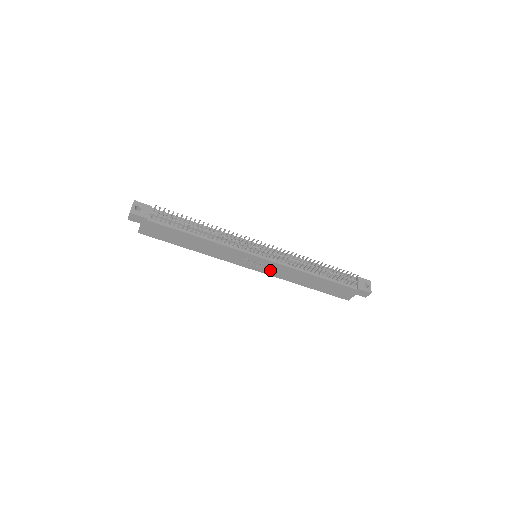
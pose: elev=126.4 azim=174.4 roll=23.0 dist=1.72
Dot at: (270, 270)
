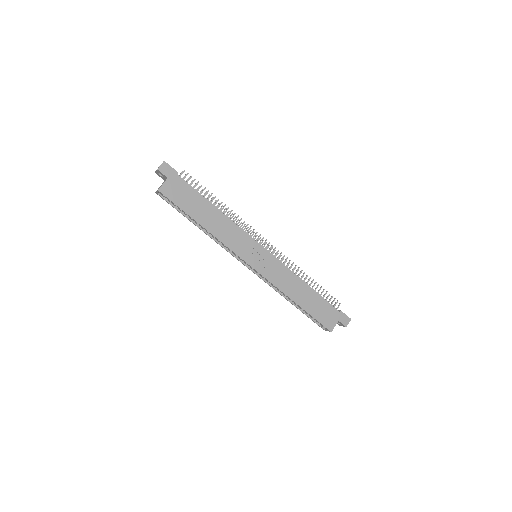
Dot at: (269, 271)
